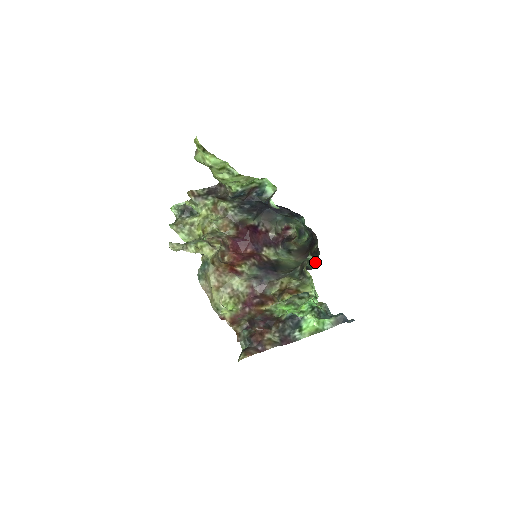
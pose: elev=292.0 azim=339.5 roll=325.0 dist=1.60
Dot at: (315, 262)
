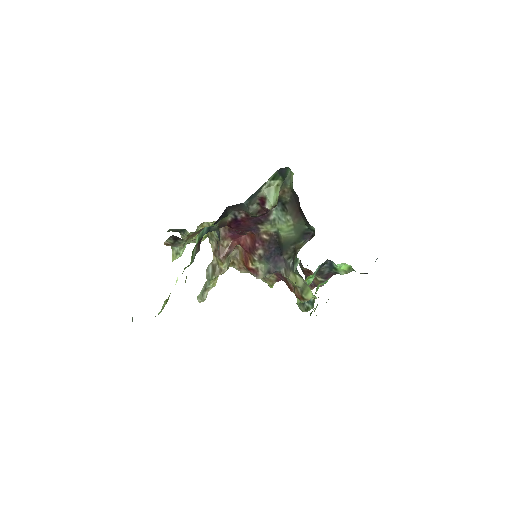
Dot at: (312, 227)
